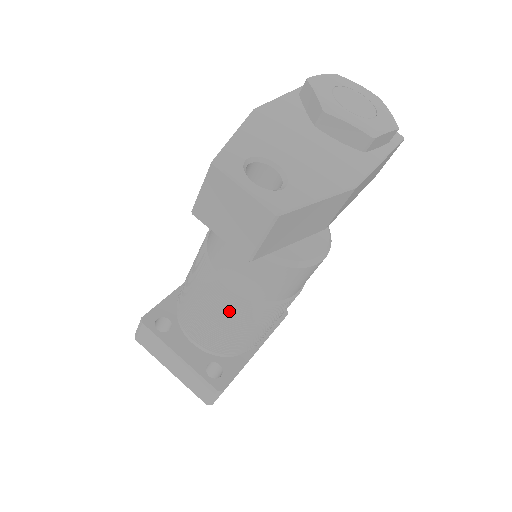
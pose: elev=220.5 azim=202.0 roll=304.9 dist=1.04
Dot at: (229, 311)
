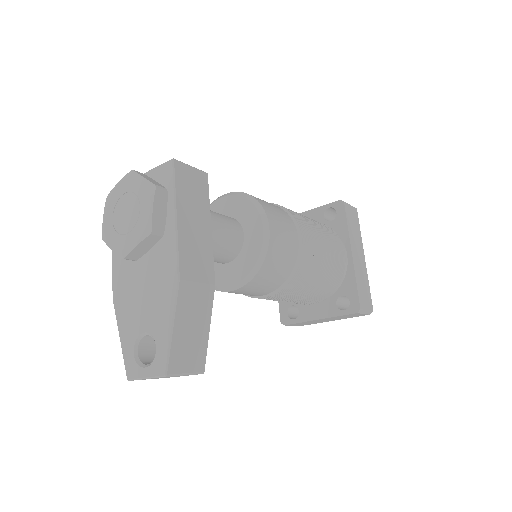
Dot at: (289, 295)
